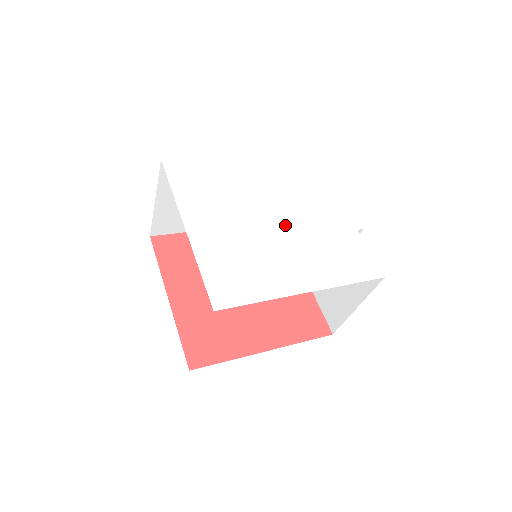
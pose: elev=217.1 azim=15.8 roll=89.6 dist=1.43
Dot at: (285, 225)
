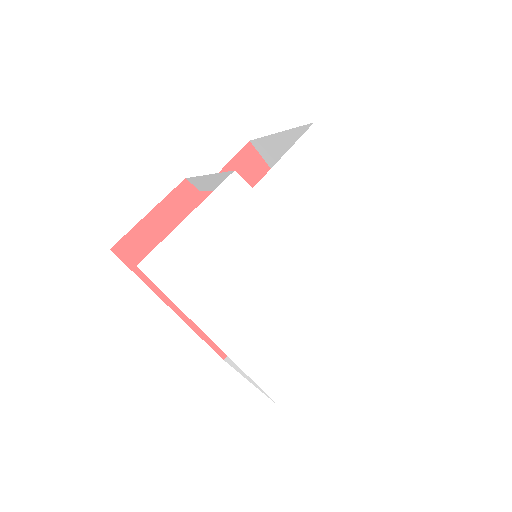
Dot at: (302, 264)
